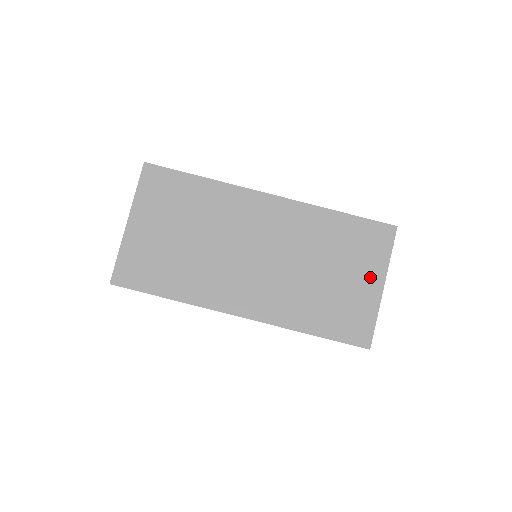
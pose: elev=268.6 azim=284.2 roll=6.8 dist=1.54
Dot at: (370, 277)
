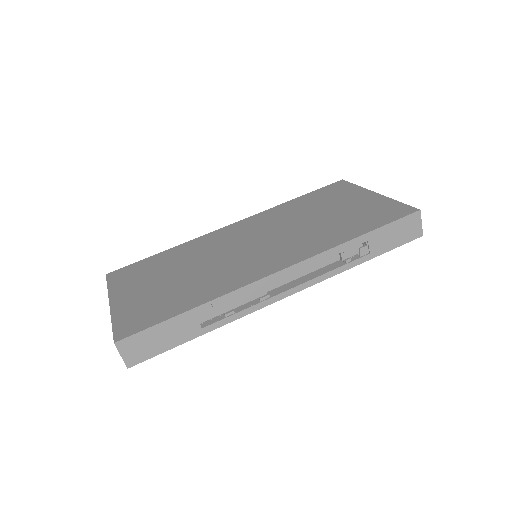
Dot at: (358, 197)
